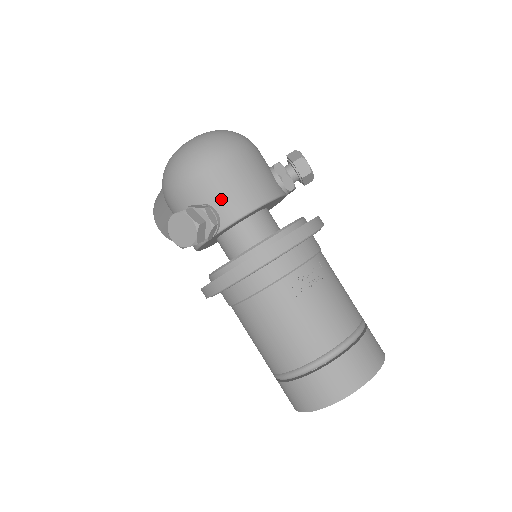
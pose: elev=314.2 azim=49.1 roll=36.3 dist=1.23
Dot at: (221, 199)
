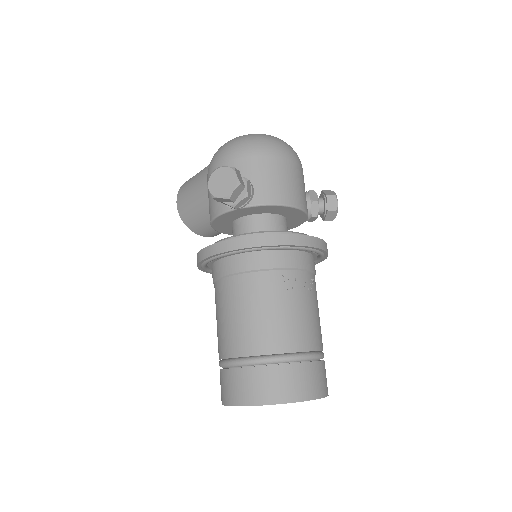
Dot at: (262, 182)
